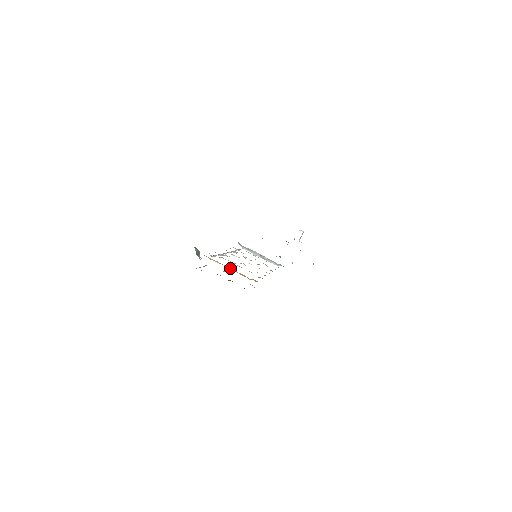
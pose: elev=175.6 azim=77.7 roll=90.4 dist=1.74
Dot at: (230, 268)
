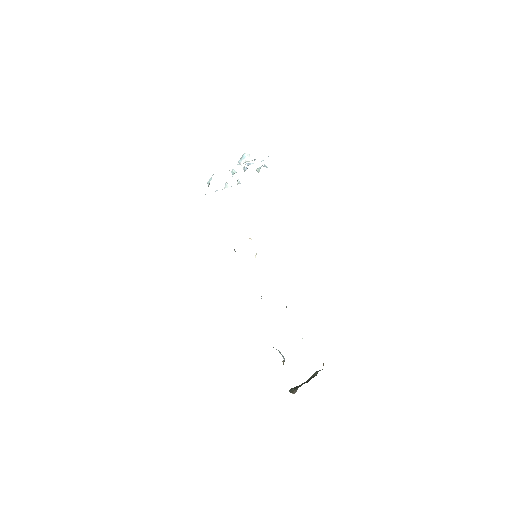
Dot at: occluded
